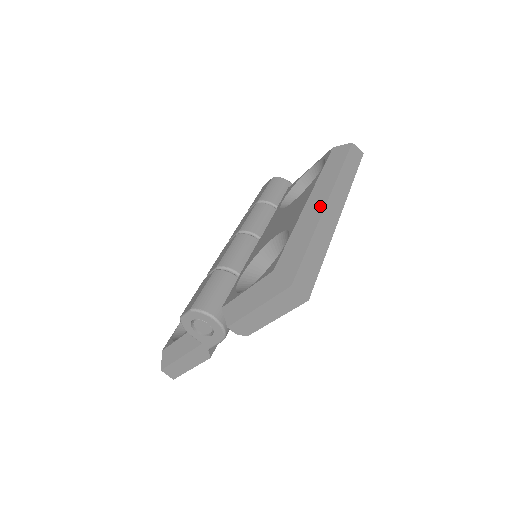
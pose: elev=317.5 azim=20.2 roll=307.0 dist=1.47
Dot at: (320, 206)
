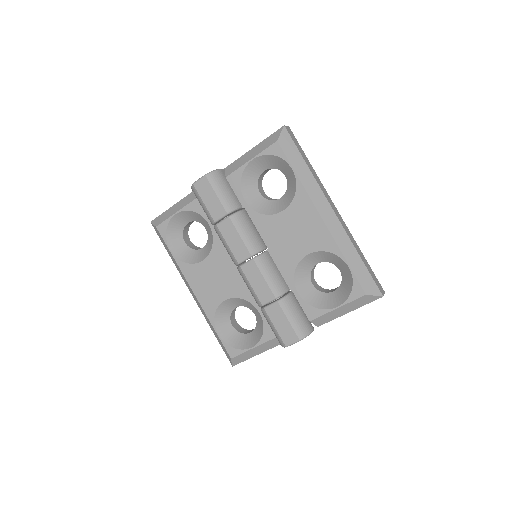
Dot at: (336, 220)
